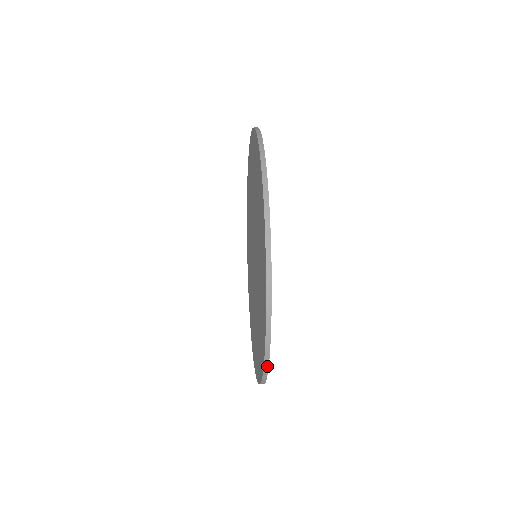
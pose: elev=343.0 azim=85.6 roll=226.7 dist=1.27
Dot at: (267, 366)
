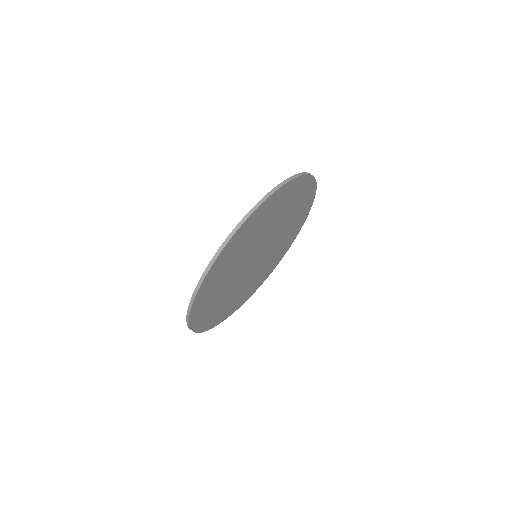
Dot at: (222, 321)
